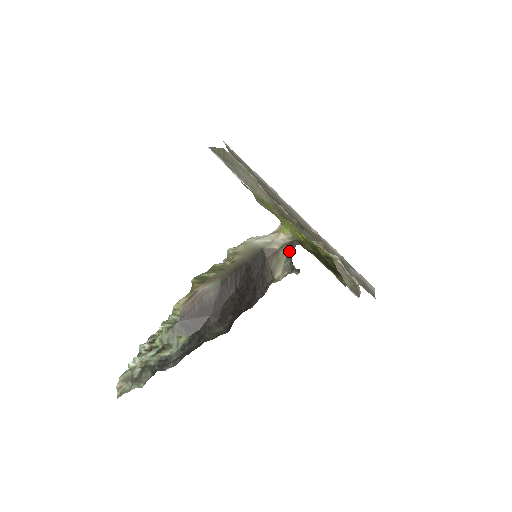
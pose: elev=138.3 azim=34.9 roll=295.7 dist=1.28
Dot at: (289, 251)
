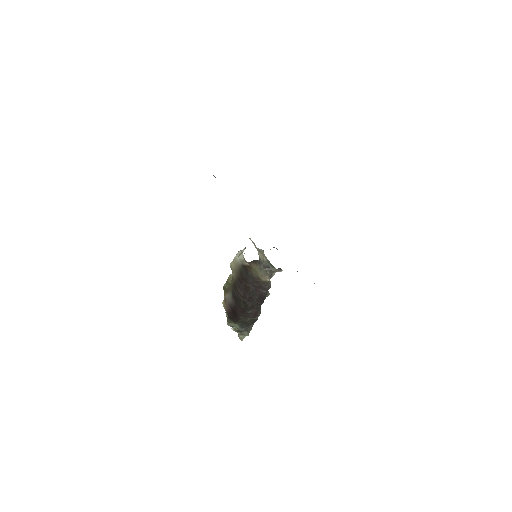
Dot at: (256, 265)
